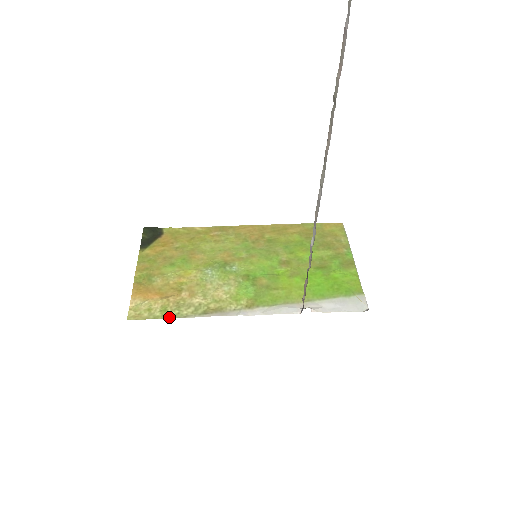
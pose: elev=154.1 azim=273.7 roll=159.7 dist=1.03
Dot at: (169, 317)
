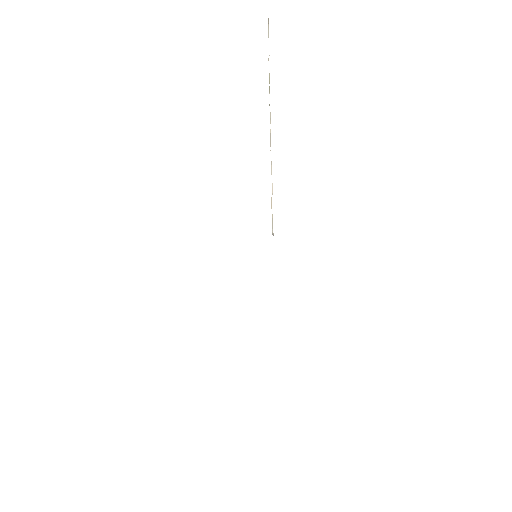
Dot at: occluded
